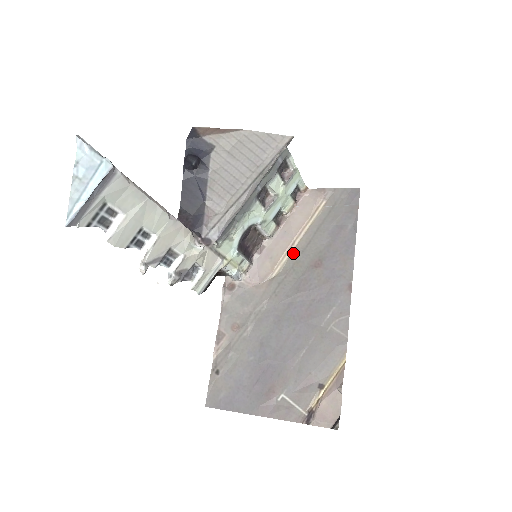
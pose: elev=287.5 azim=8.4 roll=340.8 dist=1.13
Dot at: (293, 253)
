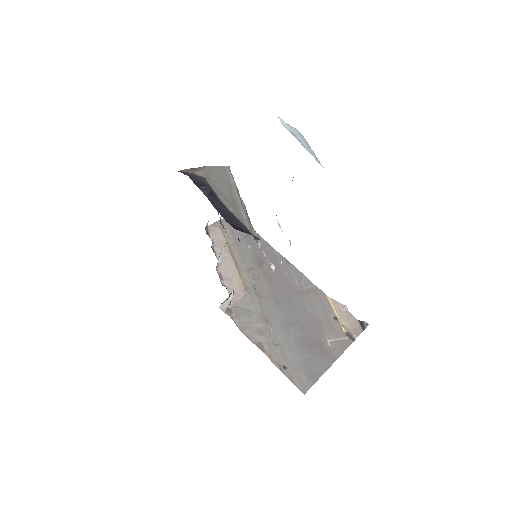
Dot at: (240, 266)
